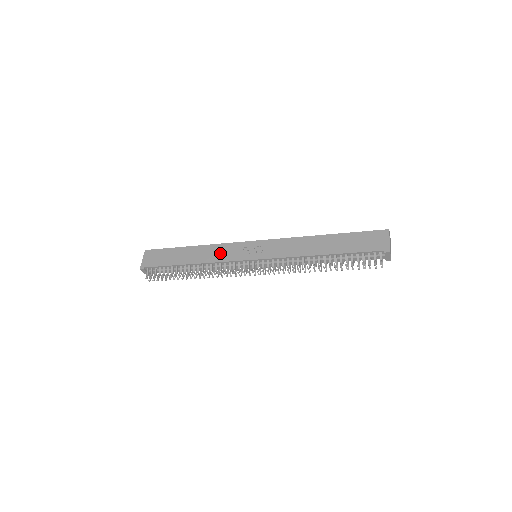
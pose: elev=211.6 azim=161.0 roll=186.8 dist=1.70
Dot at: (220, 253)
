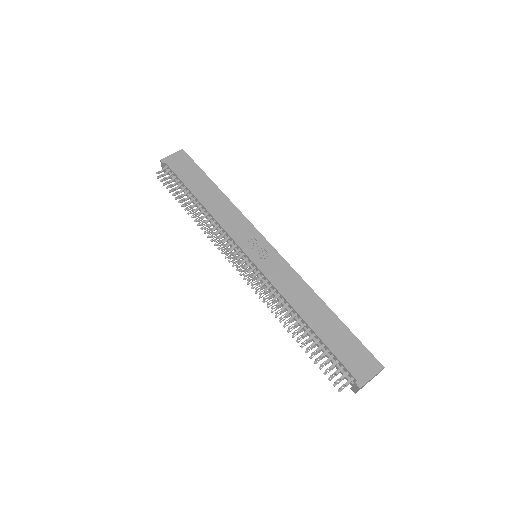
Dot at: (231, 220)
